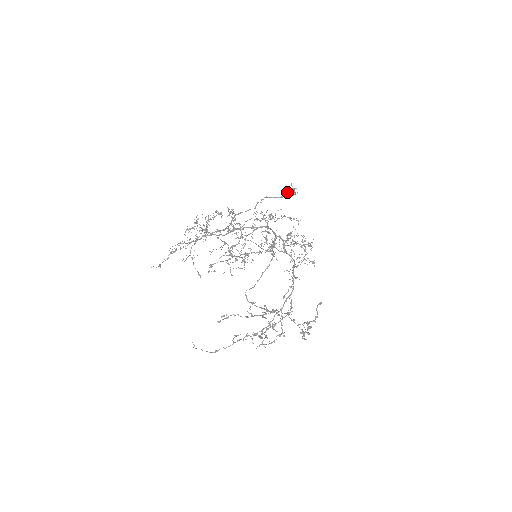
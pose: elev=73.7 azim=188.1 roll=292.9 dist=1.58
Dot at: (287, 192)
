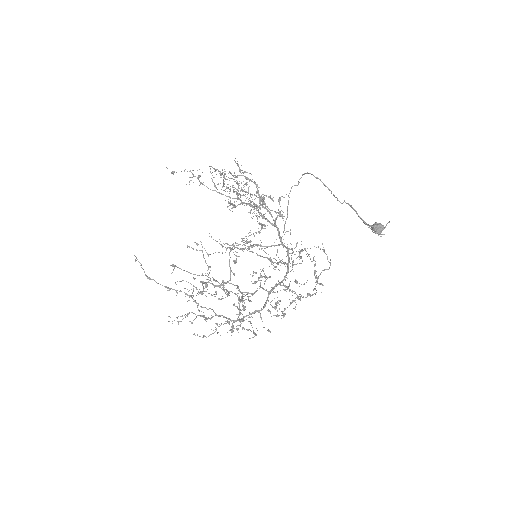
Dot at: (372, 226)
